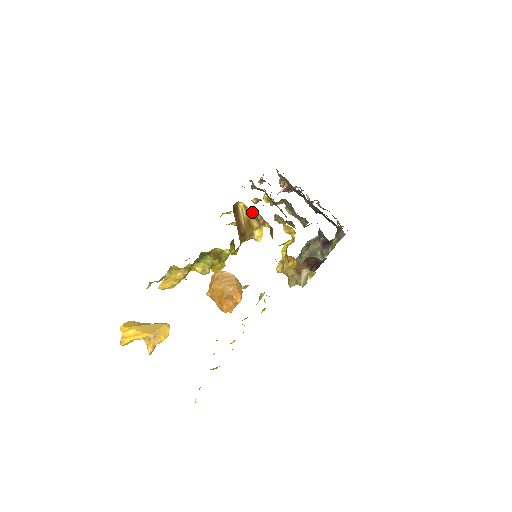
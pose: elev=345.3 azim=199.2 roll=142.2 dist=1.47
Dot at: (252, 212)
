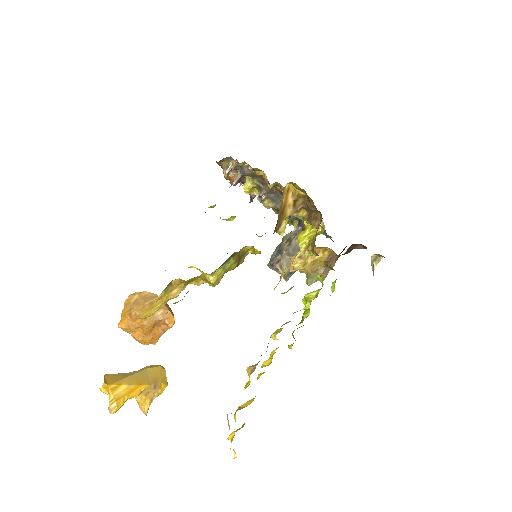
Dot at: (299, 195)
